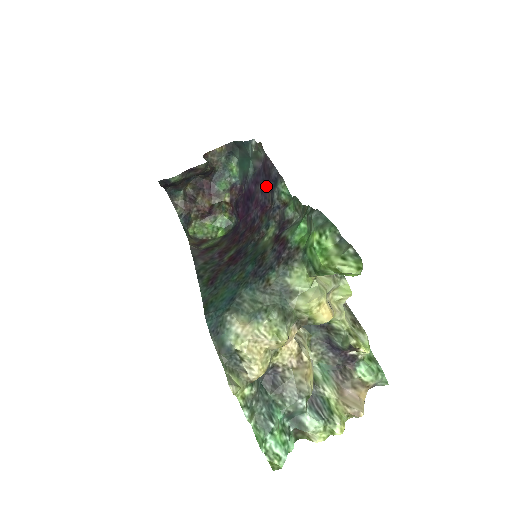
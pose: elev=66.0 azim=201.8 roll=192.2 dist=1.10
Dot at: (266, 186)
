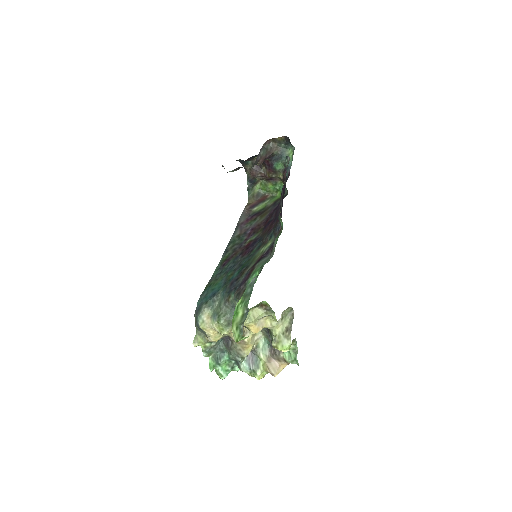
Dot at: occluded
